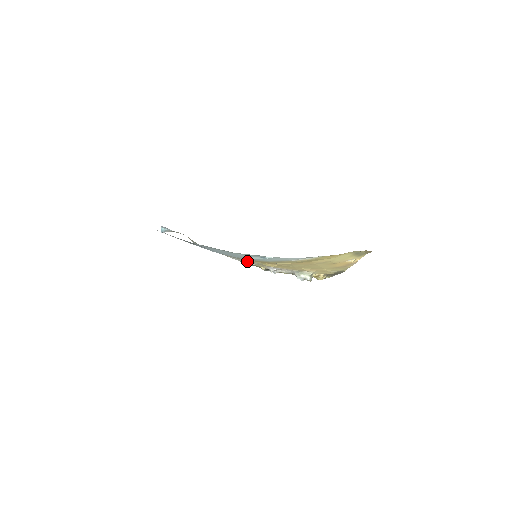
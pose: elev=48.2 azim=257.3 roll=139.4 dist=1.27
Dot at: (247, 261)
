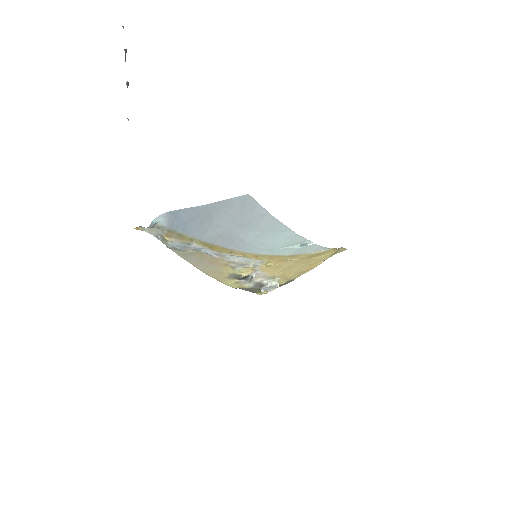
Dot at: (252, 260)
